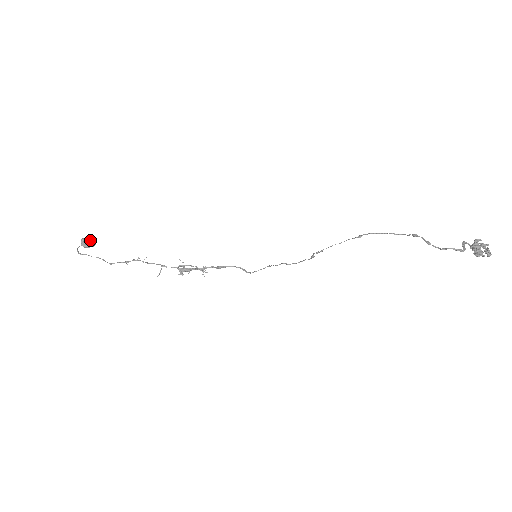
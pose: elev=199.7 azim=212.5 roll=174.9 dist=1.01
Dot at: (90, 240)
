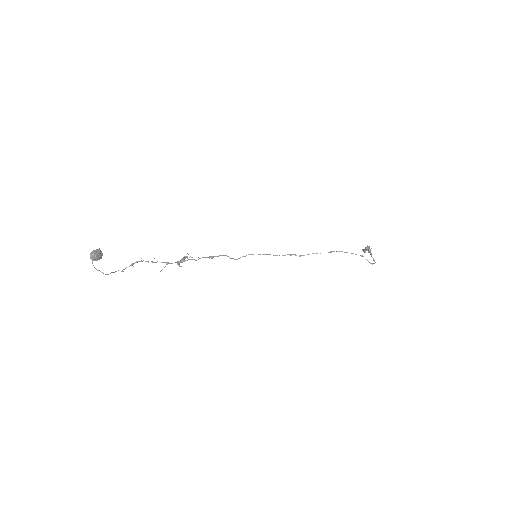
Dot at: (100, 253)
